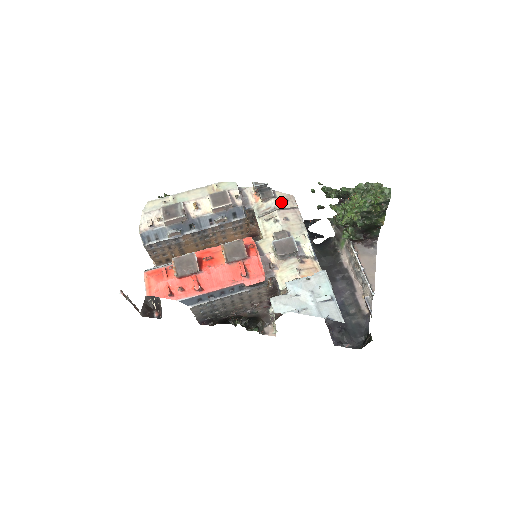
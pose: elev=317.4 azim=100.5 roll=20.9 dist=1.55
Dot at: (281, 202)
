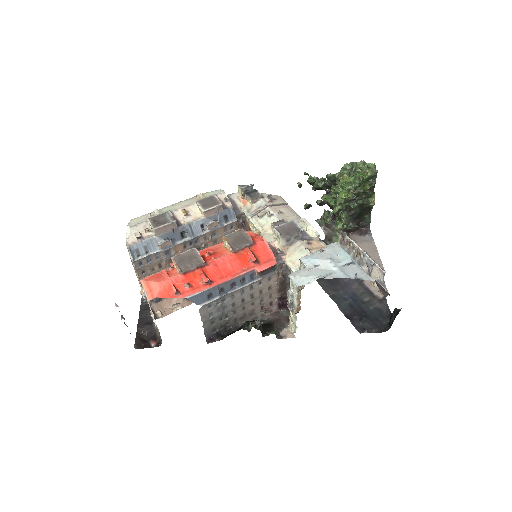
Dot at: (270, 201)
